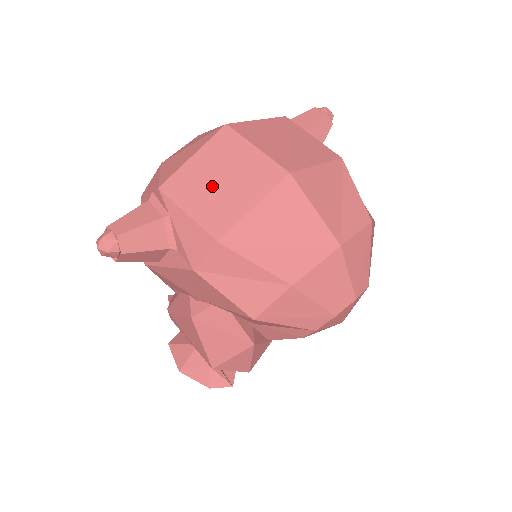
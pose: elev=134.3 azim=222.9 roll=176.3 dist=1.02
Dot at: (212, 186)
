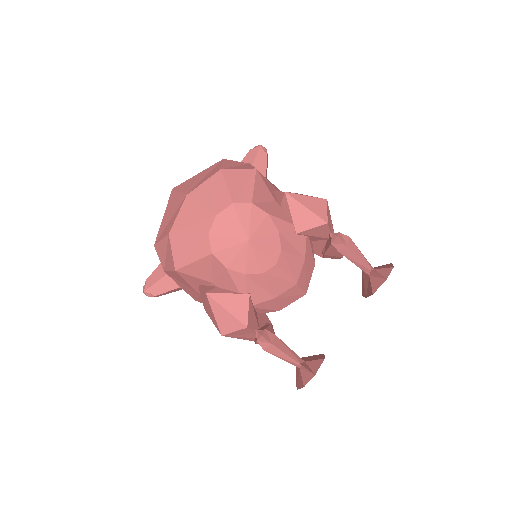
Dot at: occluded
